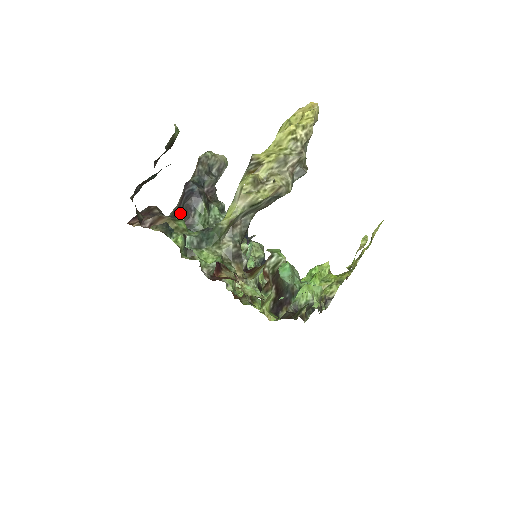
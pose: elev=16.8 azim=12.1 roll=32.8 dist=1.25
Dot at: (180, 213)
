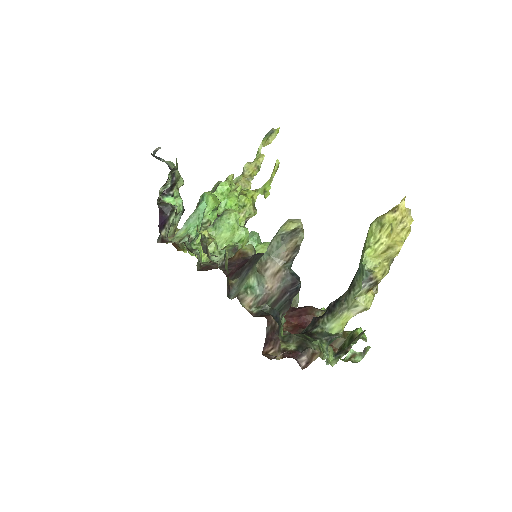
Dot at: (280, 307)
